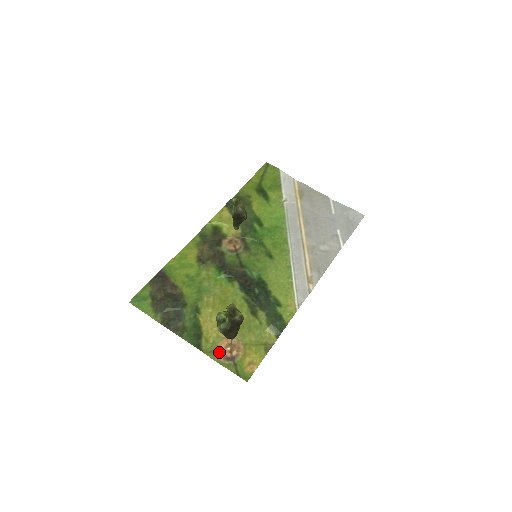
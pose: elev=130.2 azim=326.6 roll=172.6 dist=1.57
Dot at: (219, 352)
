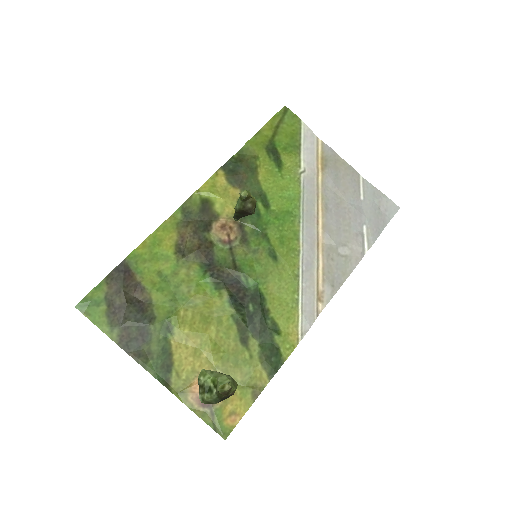
Dot at: (193, 394)
